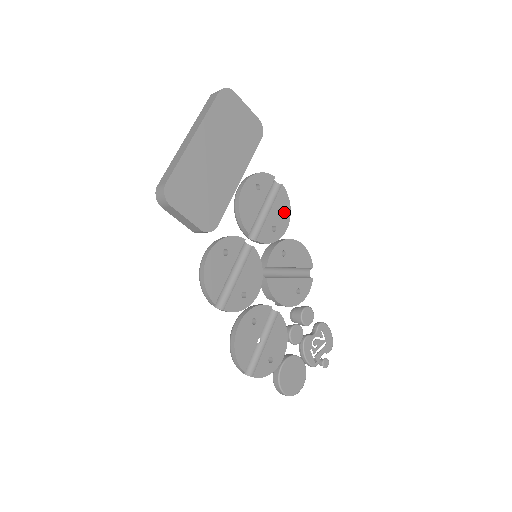
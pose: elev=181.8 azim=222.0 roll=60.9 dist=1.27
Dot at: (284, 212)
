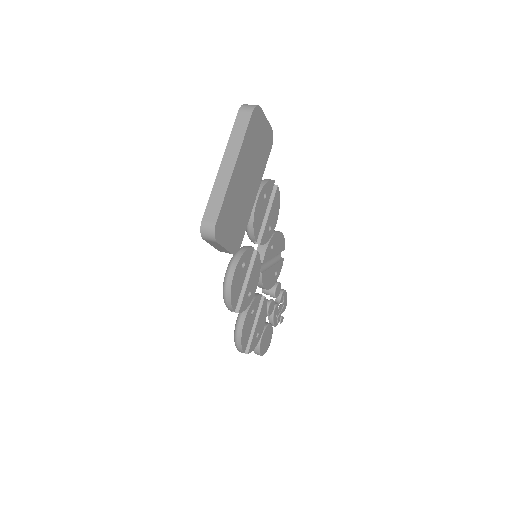
Dot at: (276, 210)
